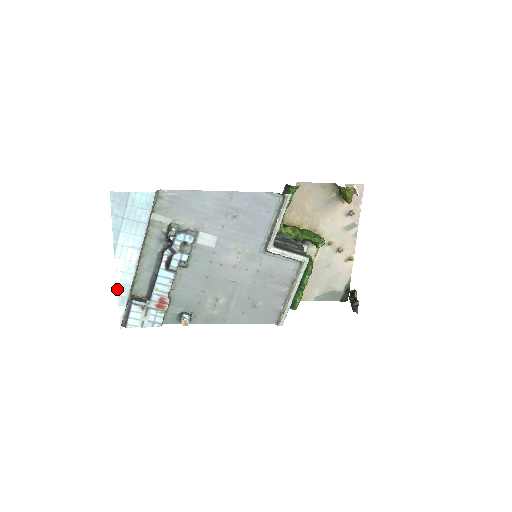
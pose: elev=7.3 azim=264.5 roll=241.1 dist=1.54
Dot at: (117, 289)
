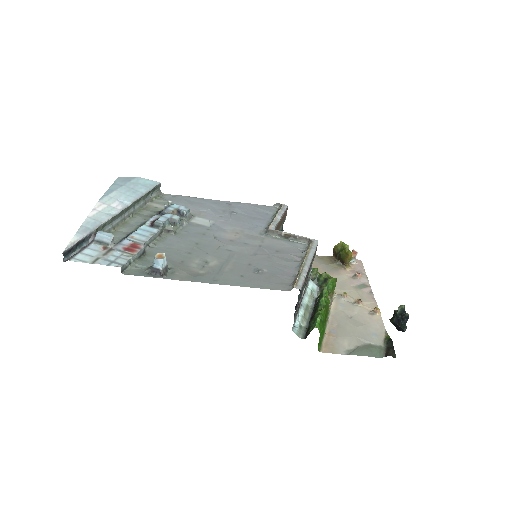
Dot at: (85, 221)
